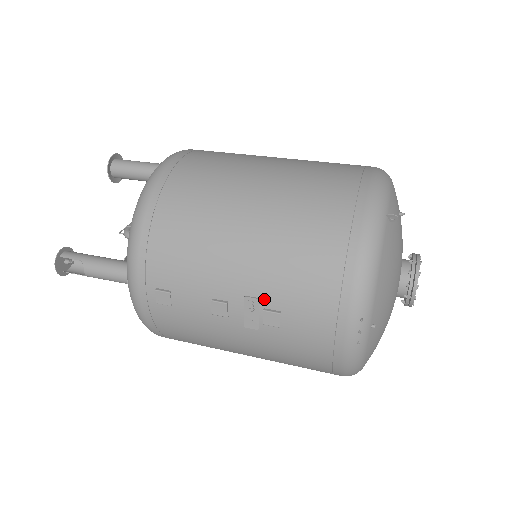
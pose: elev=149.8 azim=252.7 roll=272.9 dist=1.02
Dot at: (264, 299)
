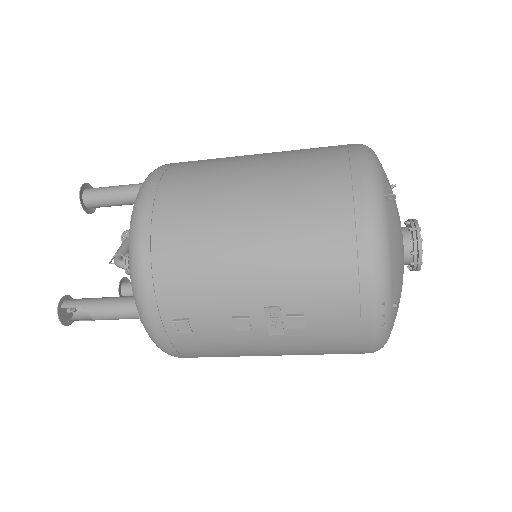
Dot at: (284, 306)
